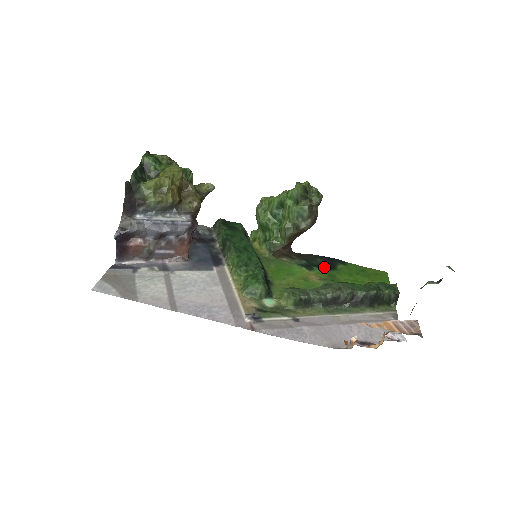
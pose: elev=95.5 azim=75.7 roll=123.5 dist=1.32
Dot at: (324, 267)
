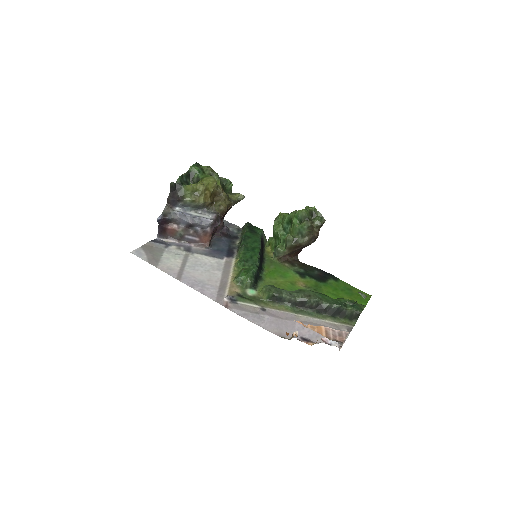
Dot at: (316, 278)
